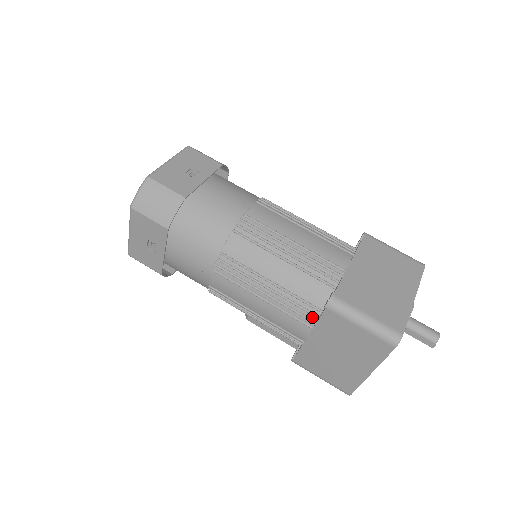
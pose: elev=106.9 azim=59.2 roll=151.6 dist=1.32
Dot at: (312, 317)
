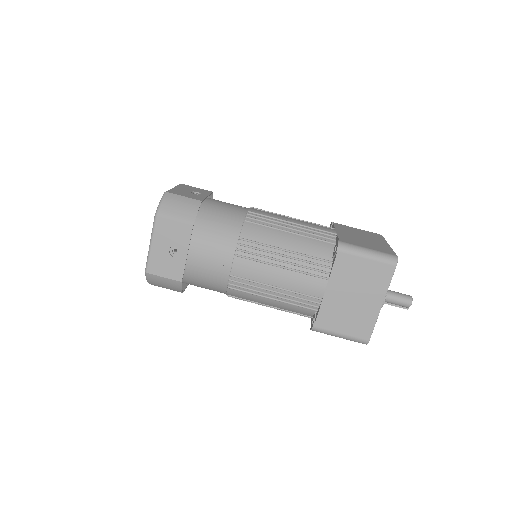
Dot at: occluded
